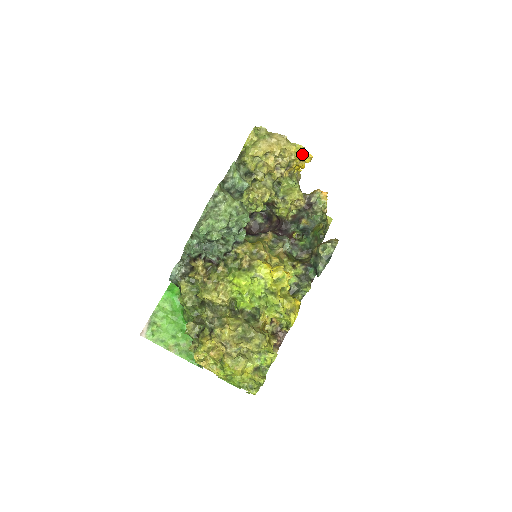
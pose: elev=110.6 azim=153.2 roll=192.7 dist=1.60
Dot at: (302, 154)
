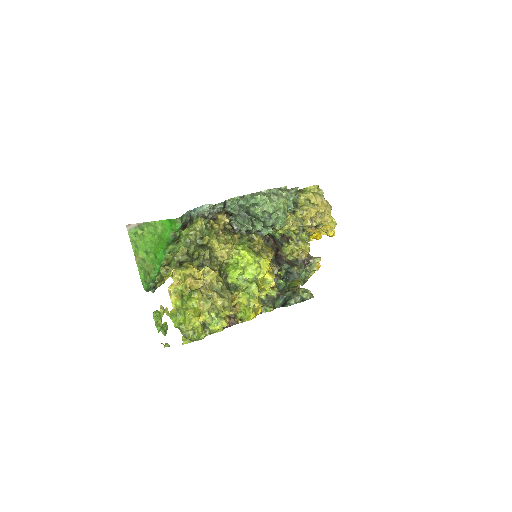
Dot at: (333, 226)
